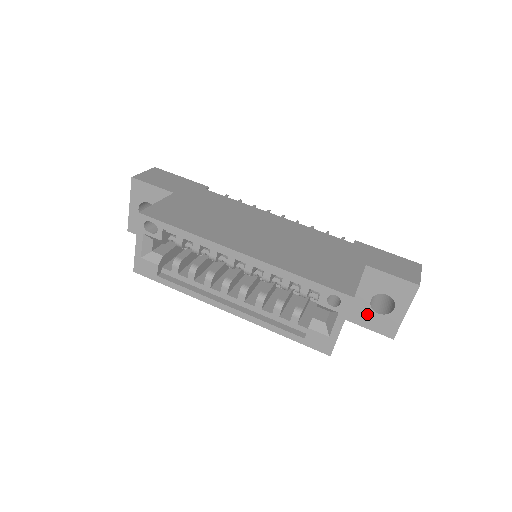
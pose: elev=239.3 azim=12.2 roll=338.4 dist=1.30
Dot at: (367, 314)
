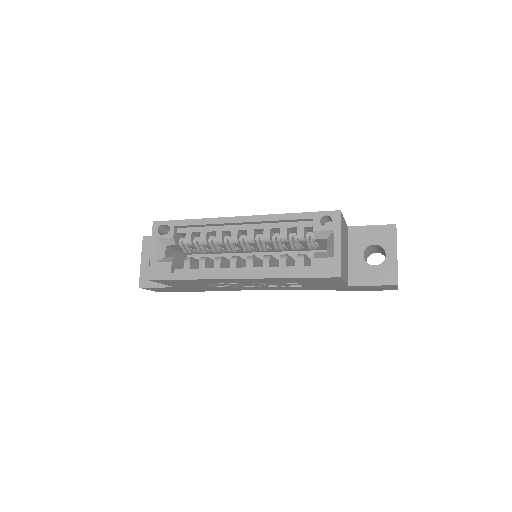
Dot at: (366, 271)
